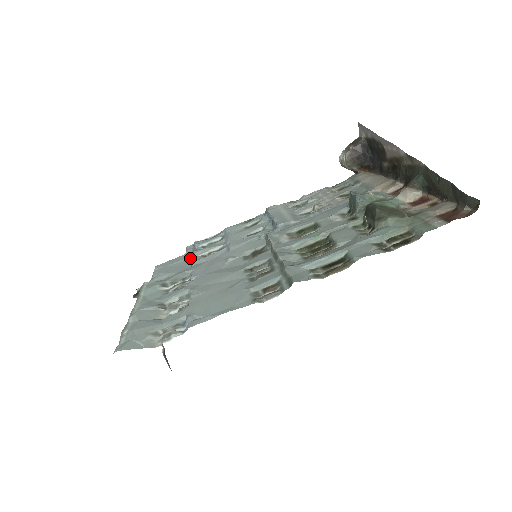
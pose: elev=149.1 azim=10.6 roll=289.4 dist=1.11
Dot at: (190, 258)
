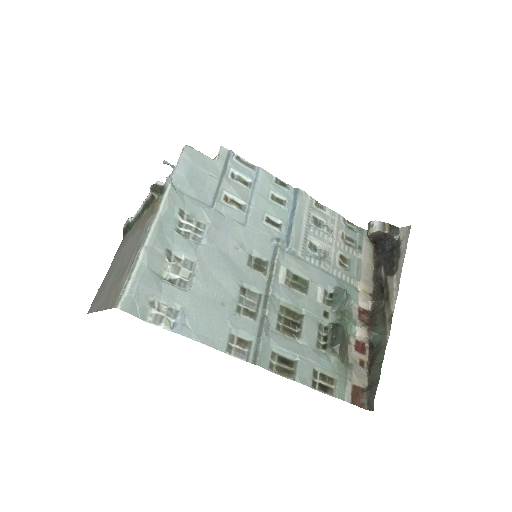
Dot at: (216, 182)
